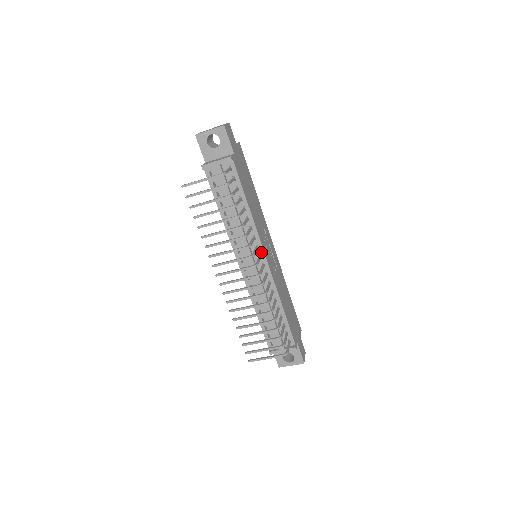
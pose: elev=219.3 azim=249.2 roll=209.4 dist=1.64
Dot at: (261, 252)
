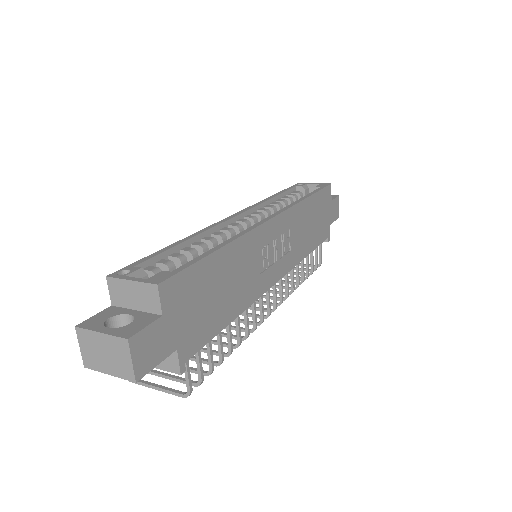
Dot at: occluded
